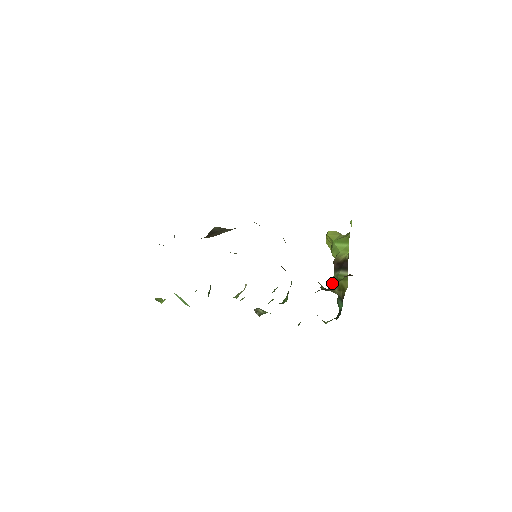
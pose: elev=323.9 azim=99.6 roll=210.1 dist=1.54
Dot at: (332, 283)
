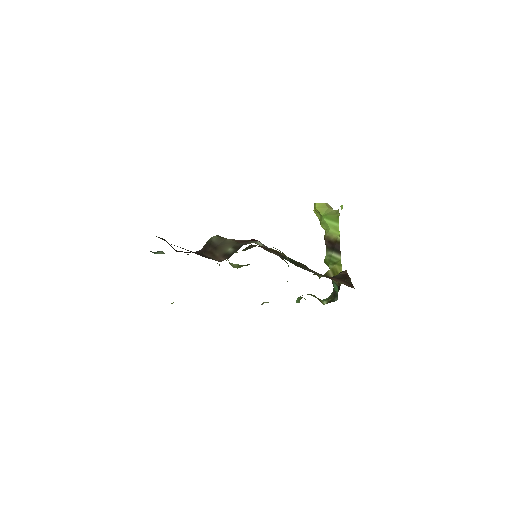
Dot at: (326, 263)
